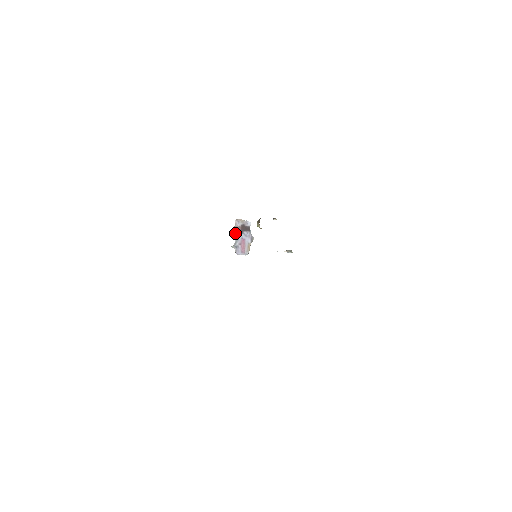
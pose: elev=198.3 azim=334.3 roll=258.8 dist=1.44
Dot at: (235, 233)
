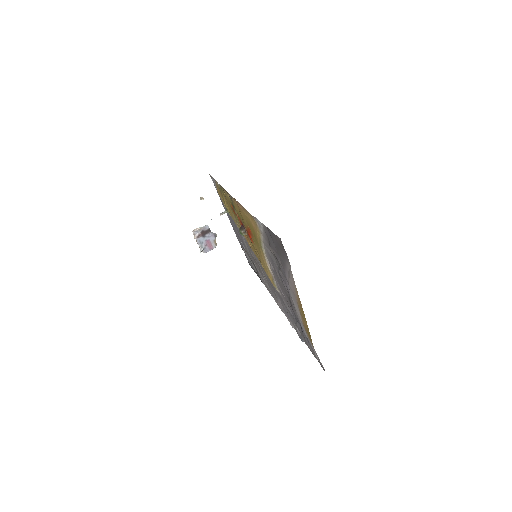
Dot at: (197, 241)
